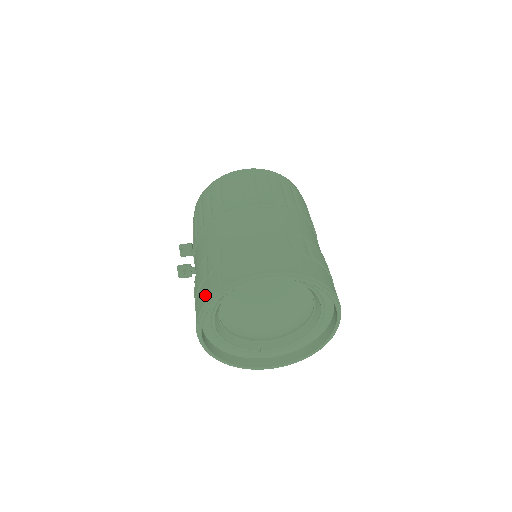
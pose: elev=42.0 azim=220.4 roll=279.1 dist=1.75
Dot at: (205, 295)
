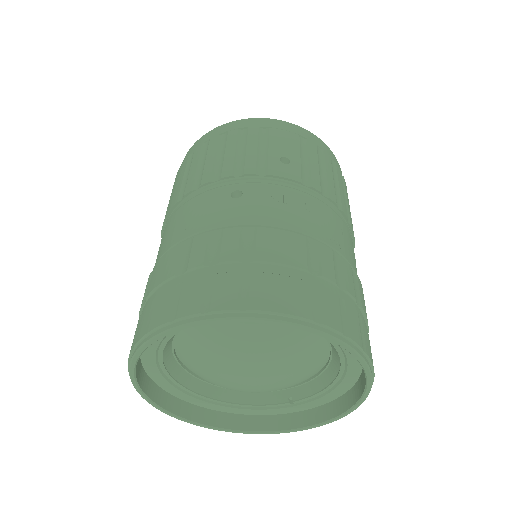
Dot at: occluded
